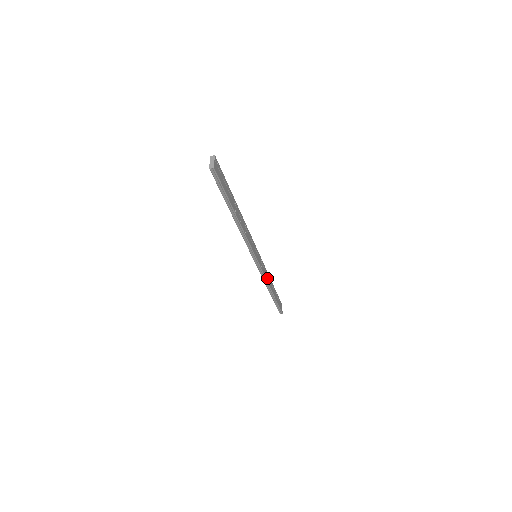
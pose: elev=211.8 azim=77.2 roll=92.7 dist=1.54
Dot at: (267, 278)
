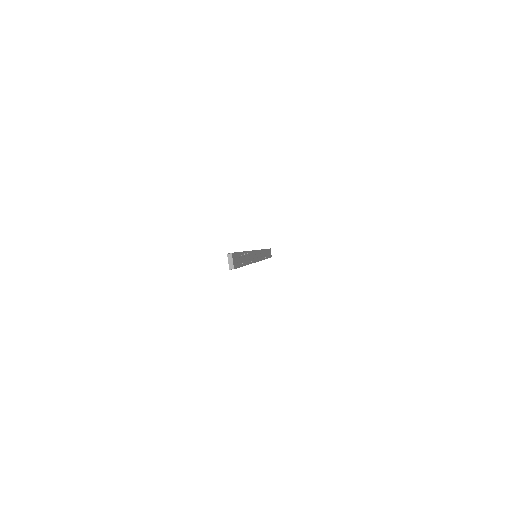
Dot at: (263, 256)
